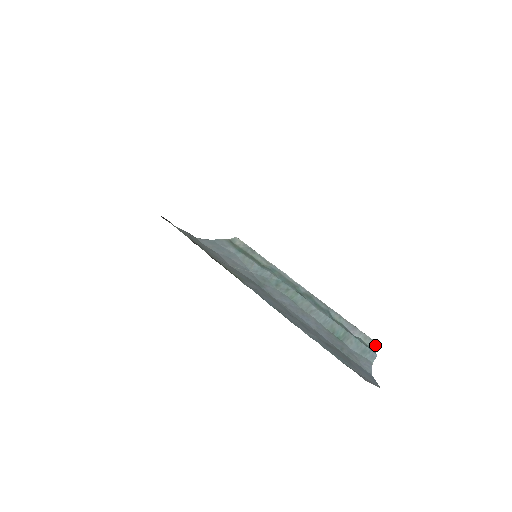
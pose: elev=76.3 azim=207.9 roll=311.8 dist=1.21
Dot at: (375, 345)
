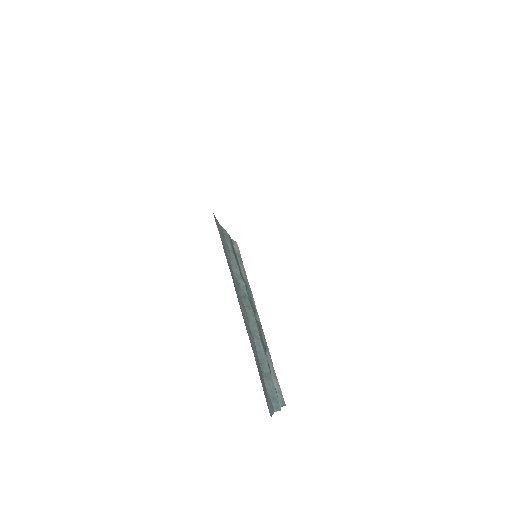
Dot at: (283, 403)
